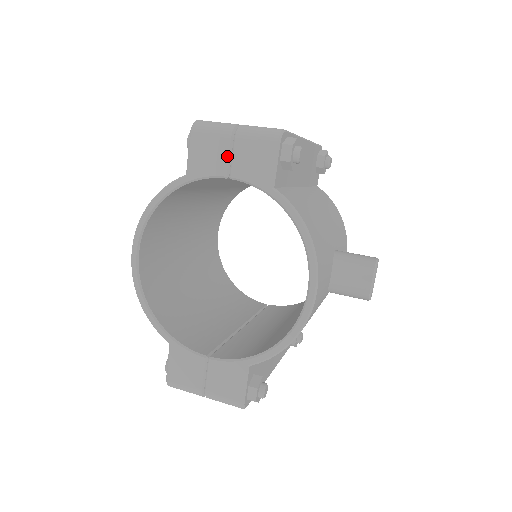
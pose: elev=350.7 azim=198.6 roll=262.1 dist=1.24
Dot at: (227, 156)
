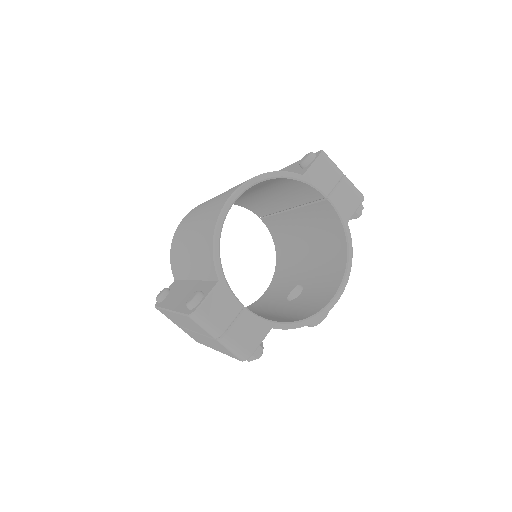
Dot at: (334, 185)
